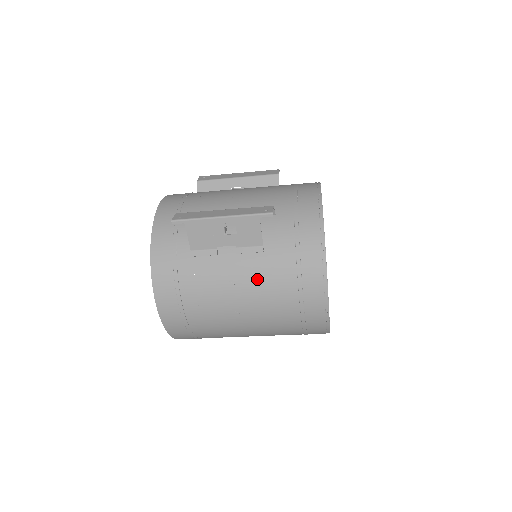
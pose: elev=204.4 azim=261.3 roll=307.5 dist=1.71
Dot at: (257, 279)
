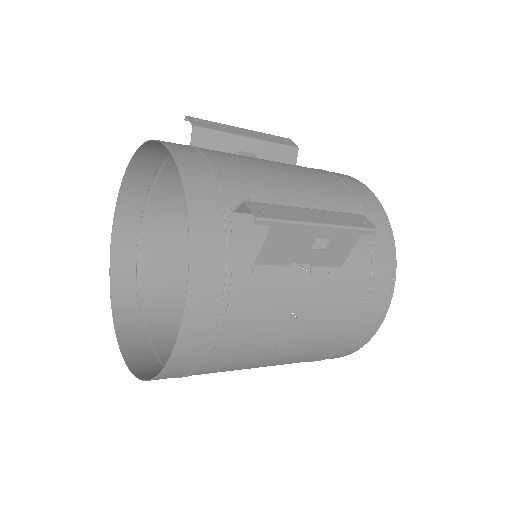
Dot at: (324, 311)
